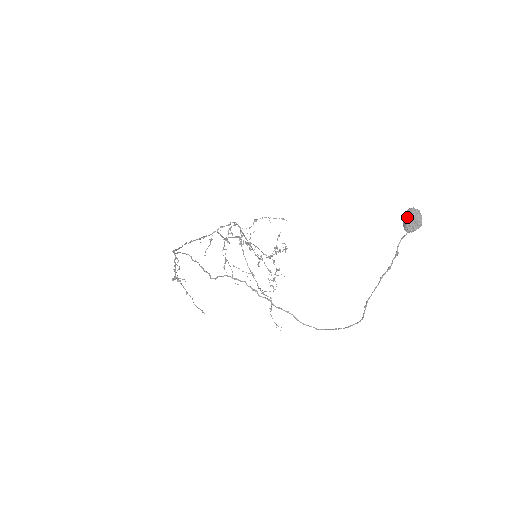
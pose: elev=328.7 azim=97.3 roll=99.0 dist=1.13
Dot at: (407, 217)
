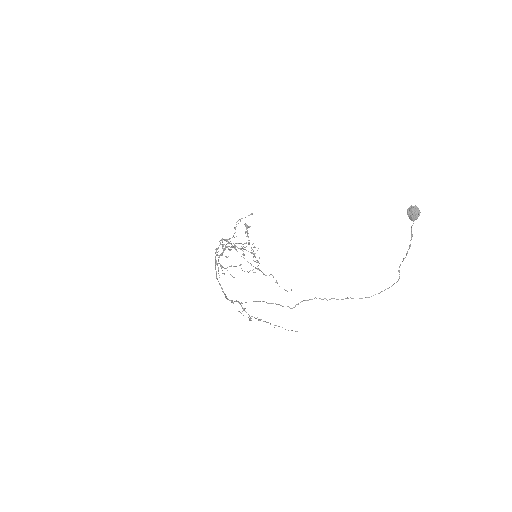
Dot at: (411, 213)
